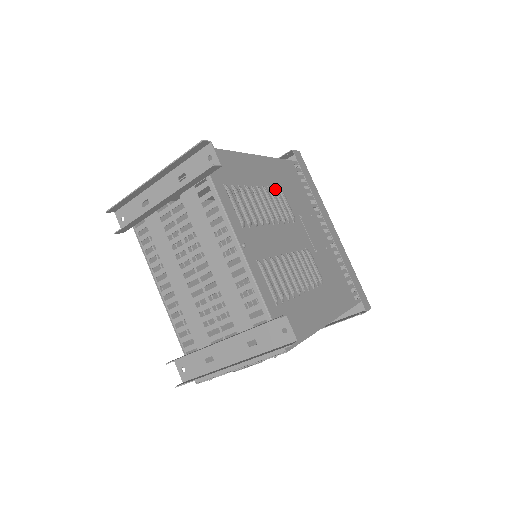
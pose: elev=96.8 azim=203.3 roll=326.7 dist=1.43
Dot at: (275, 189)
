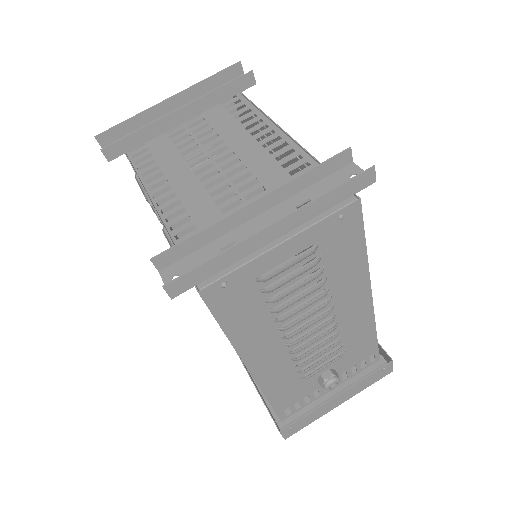
Dot at: occluded
